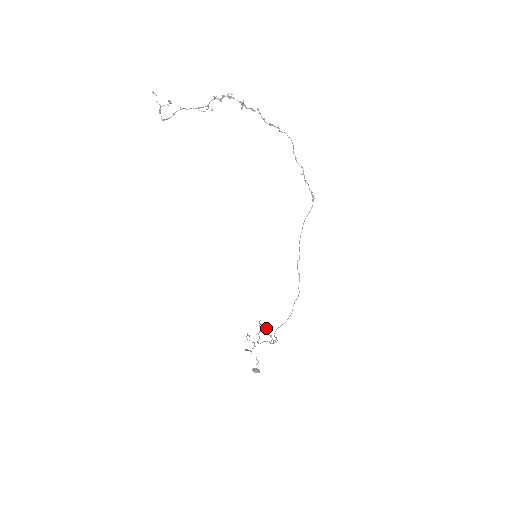
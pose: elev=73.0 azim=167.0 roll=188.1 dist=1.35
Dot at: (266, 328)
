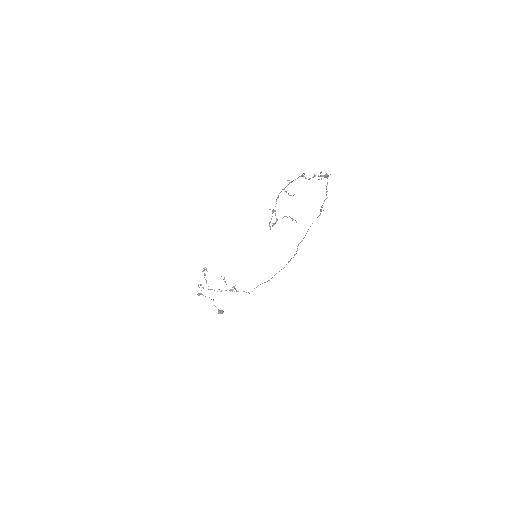
Dot at: (224, 279)
